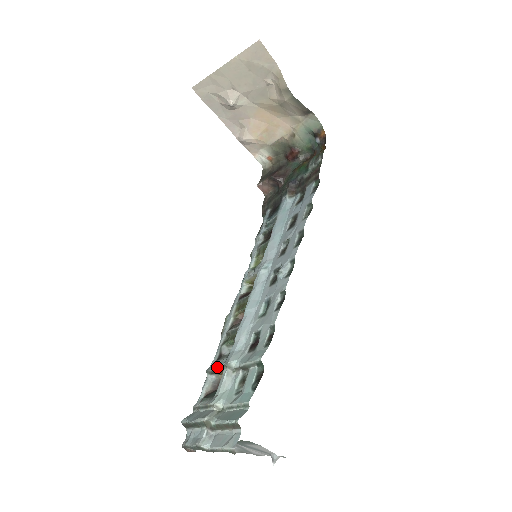
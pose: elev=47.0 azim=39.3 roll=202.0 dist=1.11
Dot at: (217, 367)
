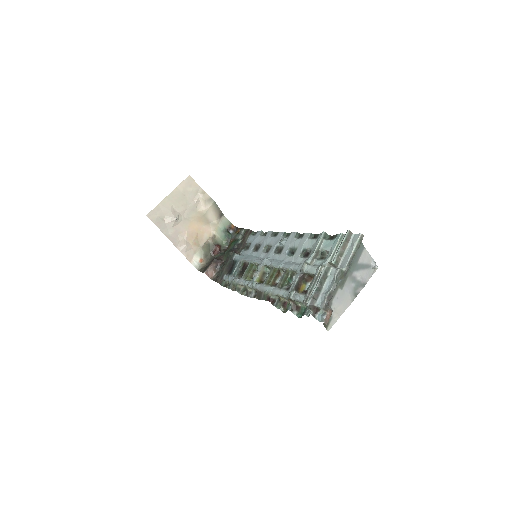
Dot at: (296, 281)
